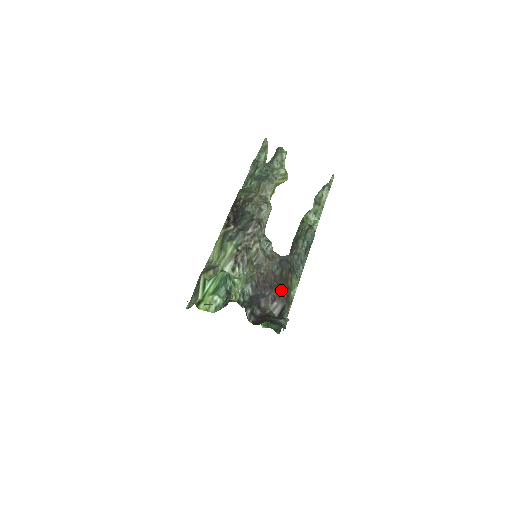
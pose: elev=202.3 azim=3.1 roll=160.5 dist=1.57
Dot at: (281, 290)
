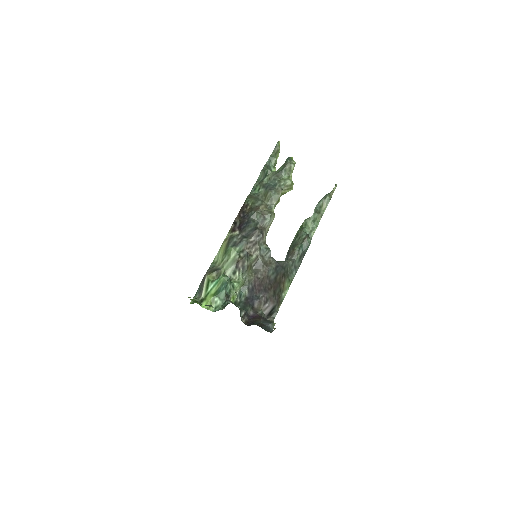
Dot at: (274, 292)
